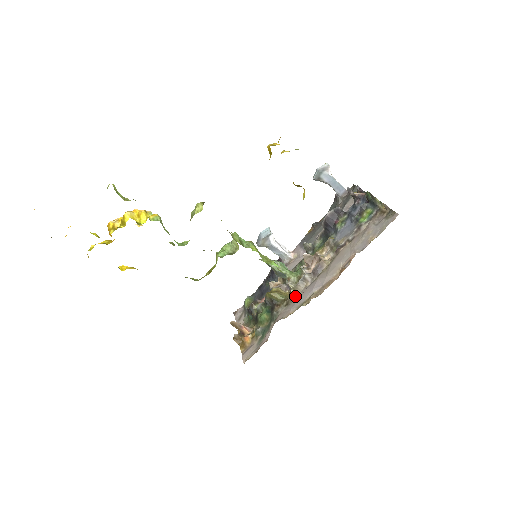
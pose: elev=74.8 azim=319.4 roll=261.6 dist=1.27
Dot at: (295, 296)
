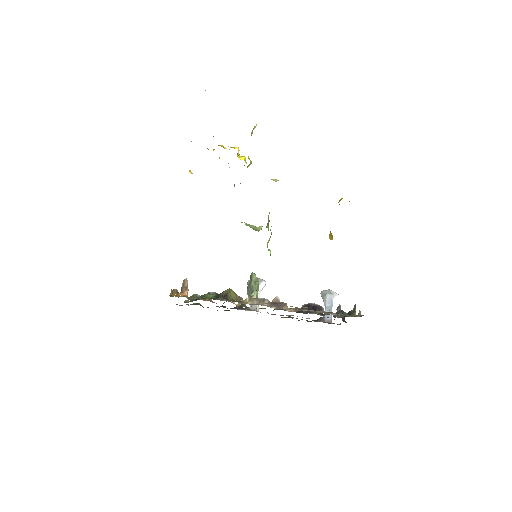
Dot at: (245, 303)
